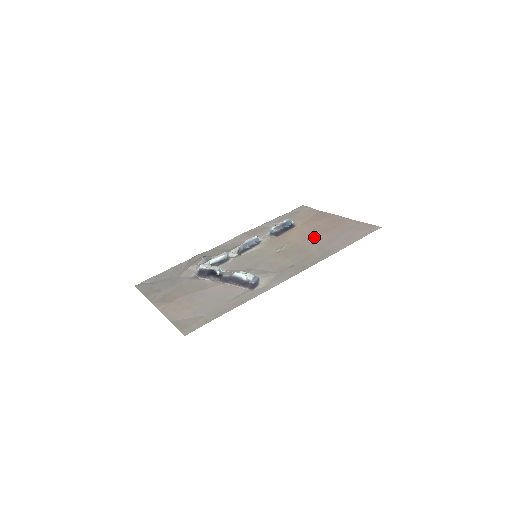
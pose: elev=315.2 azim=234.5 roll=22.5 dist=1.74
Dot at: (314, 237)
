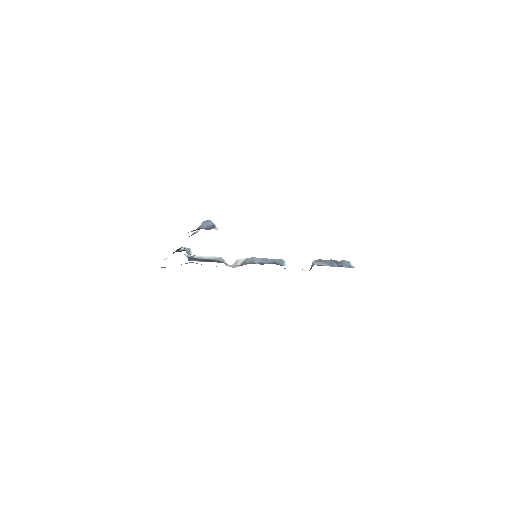
Dot at: occluded
